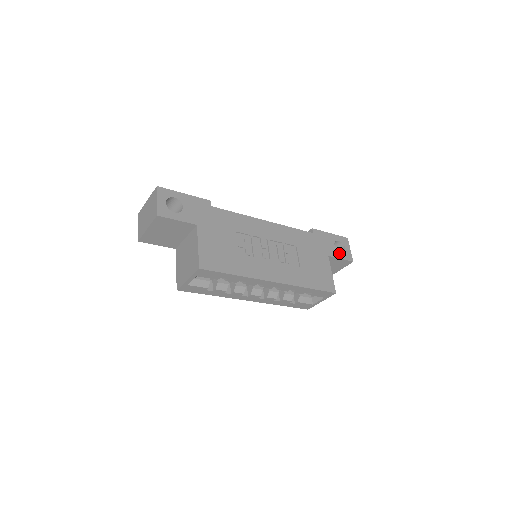
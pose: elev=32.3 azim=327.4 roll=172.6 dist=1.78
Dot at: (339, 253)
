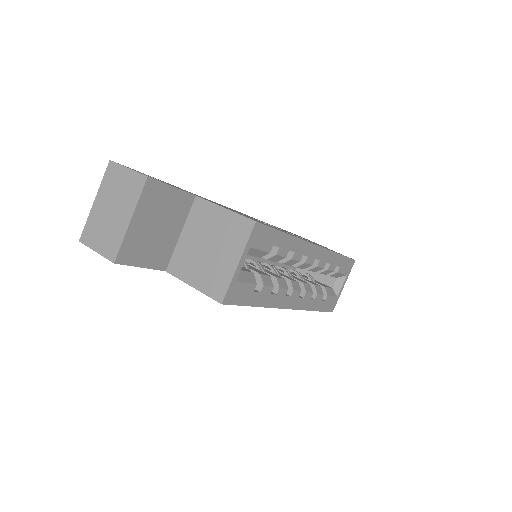
Dot at: occluded
